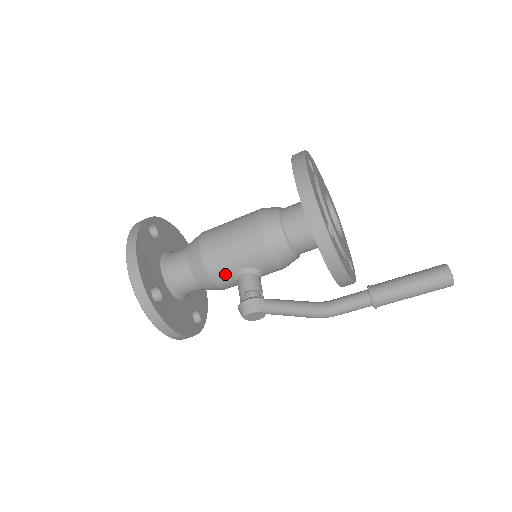
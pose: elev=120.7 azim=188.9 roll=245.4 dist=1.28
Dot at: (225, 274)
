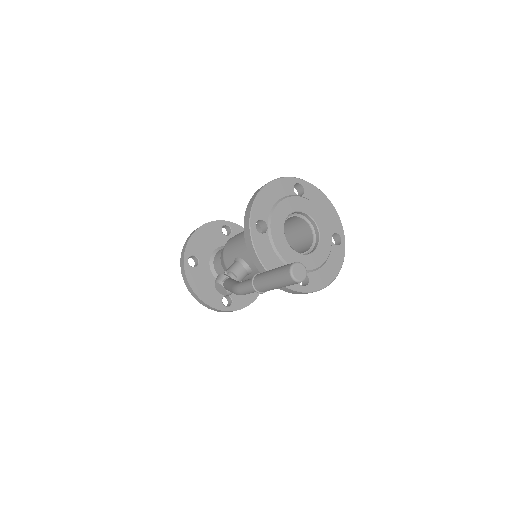
Dot at: (230, 260)
